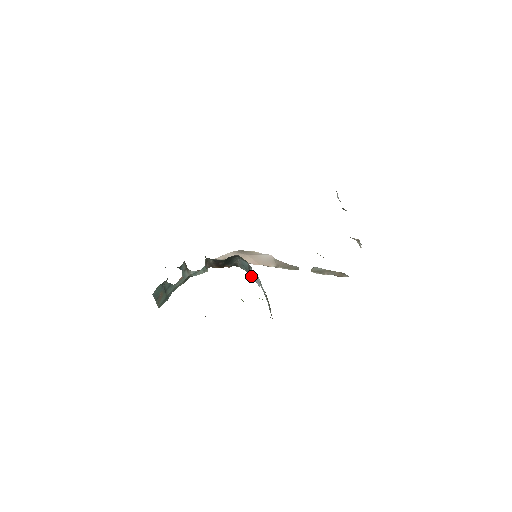
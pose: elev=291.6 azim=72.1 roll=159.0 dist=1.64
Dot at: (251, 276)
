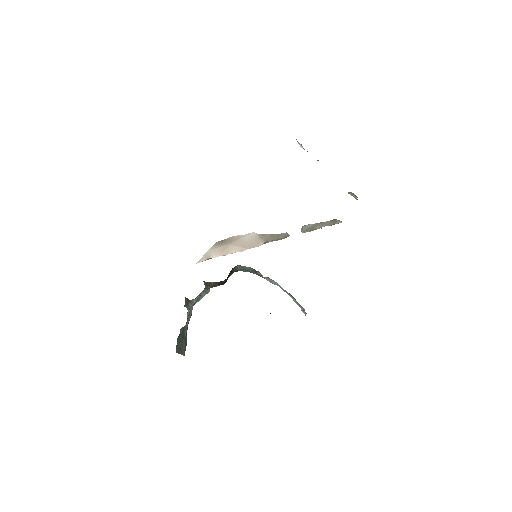
Dot at: occluded
